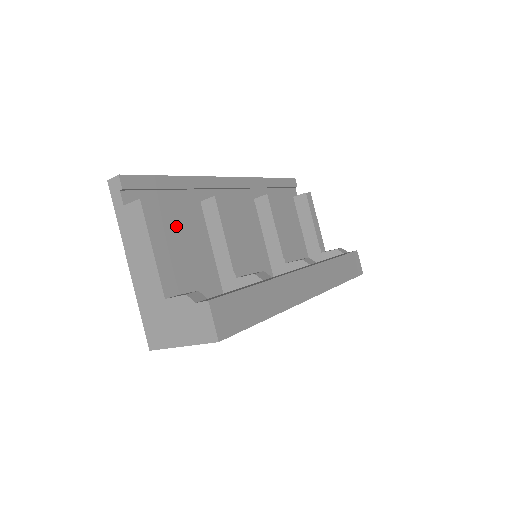
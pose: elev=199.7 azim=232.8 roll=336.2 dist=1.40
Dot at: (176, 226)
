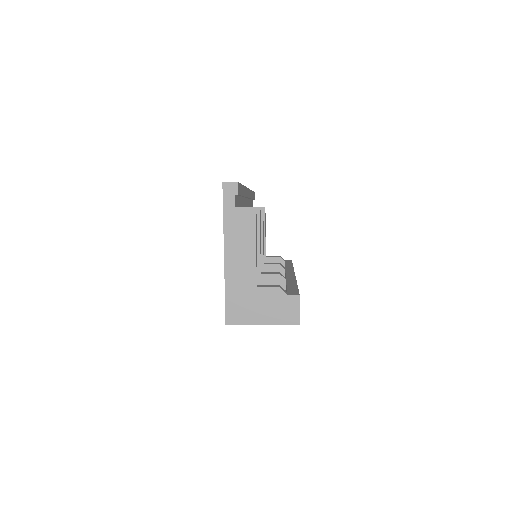
Dot at: occluded
